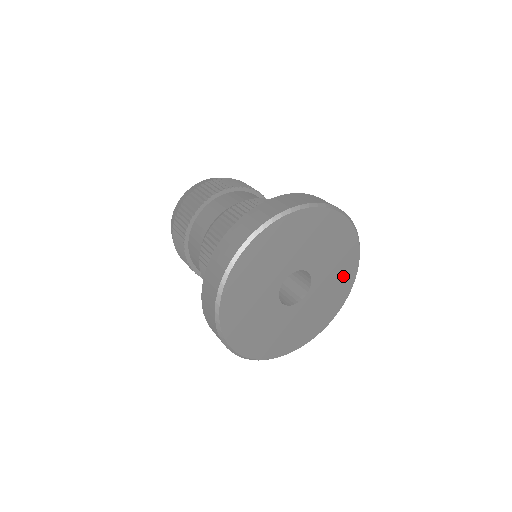
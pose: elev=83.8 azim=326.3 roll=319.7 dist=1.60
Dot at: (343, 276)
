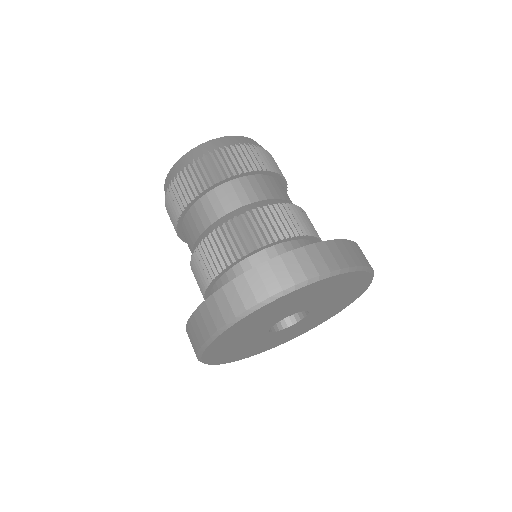
Dot at: (343, 303)
